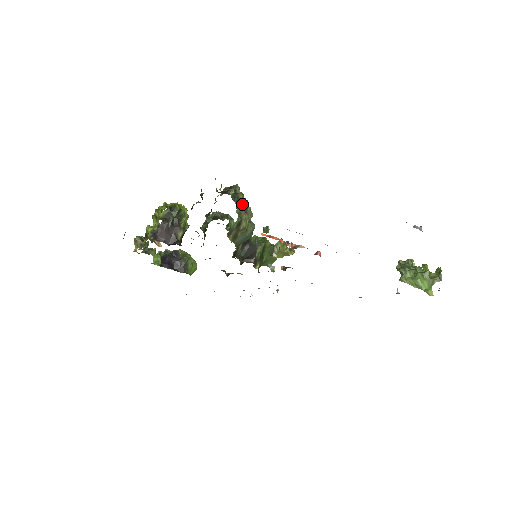
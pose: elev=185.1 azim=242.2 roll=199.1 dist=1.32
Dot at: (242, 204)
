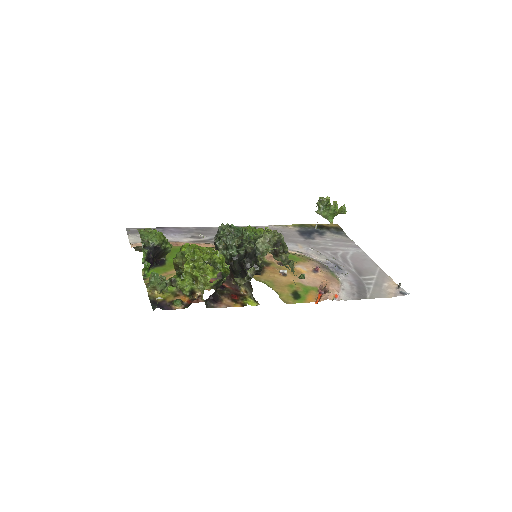
Dot at: occluded
